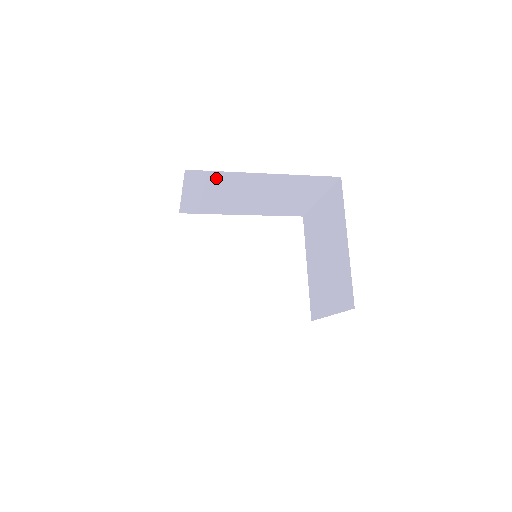
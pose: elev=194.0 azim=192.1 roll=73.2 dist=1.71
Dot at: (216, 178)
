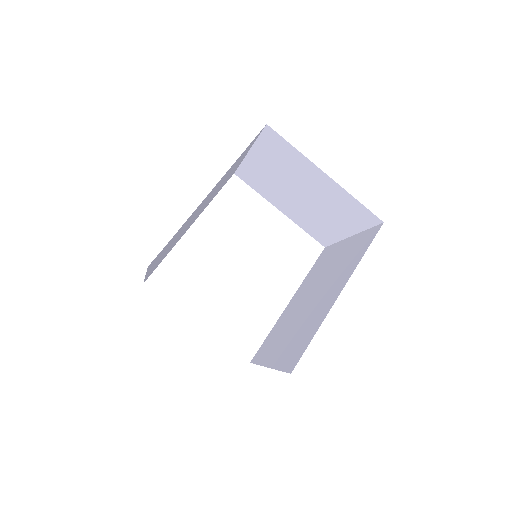
Dot at: (172, 239)
